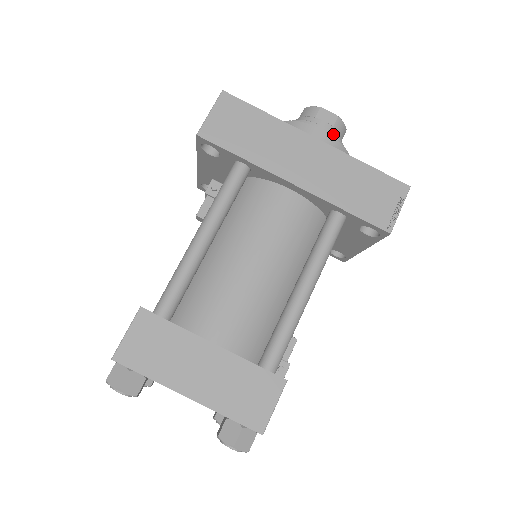
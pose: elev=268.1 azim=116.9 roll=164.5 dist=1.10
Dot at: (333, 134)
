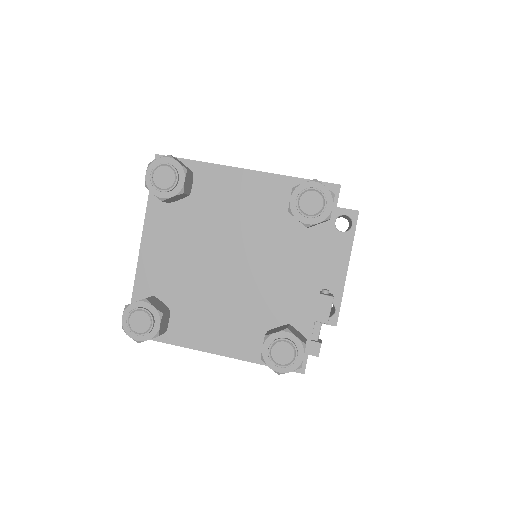
Dot at: occluded
